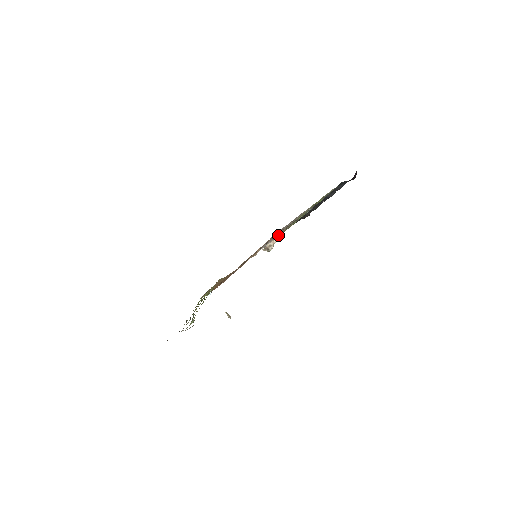
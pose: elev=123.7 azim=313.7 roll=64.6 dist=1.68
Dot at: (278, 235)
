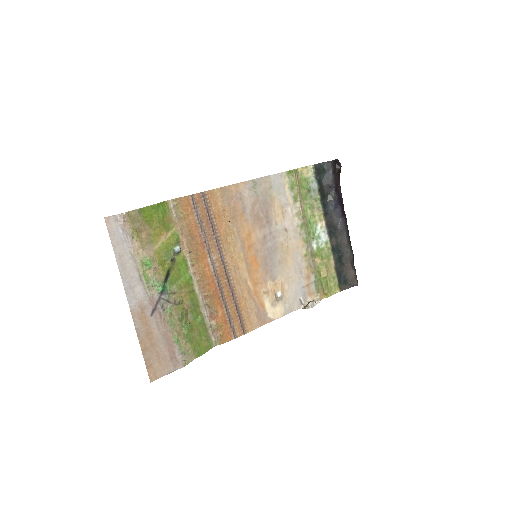
Dot at: (309, 279)
